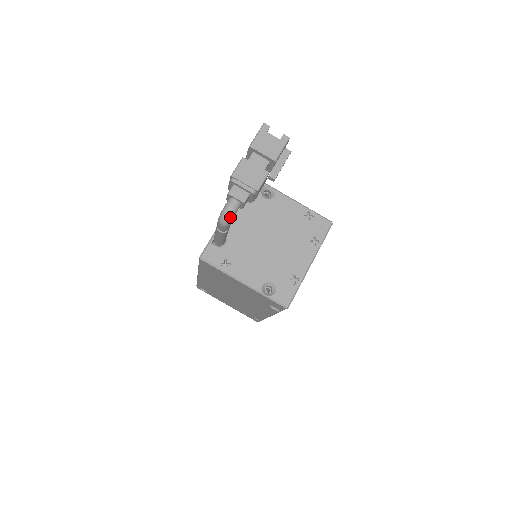
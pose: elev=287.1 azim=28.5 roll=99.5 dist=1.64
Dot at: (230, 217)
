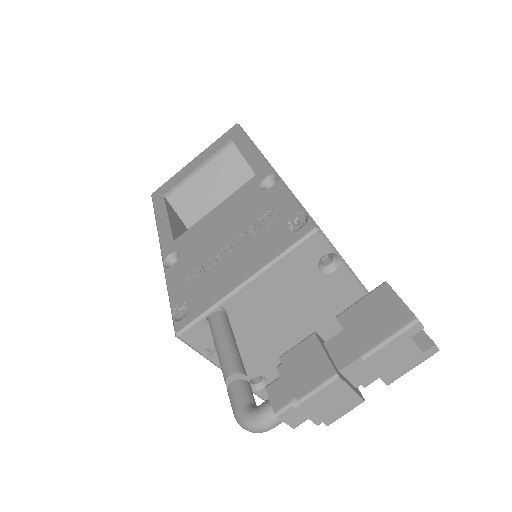
Dot at: (259, 432)
